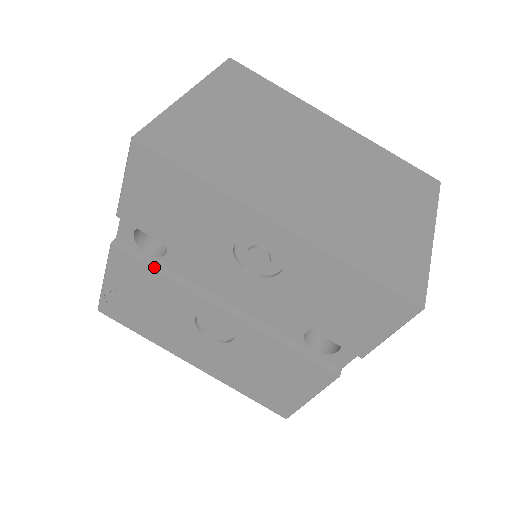
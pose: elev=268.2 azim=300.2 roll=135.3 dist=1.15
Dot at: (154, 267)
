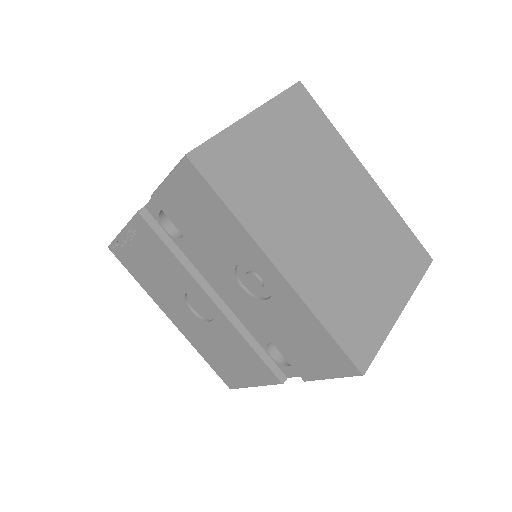
Dot at: (167, 244)
